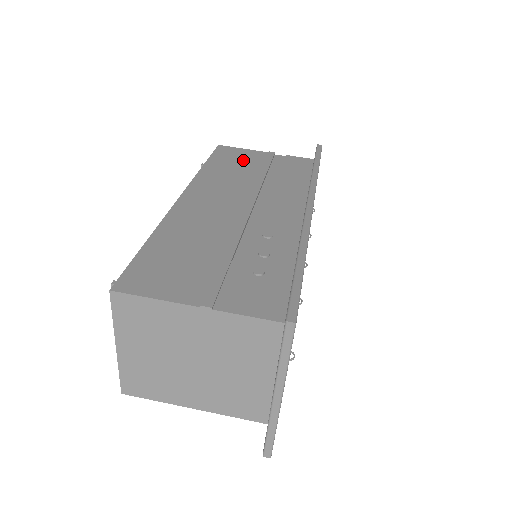
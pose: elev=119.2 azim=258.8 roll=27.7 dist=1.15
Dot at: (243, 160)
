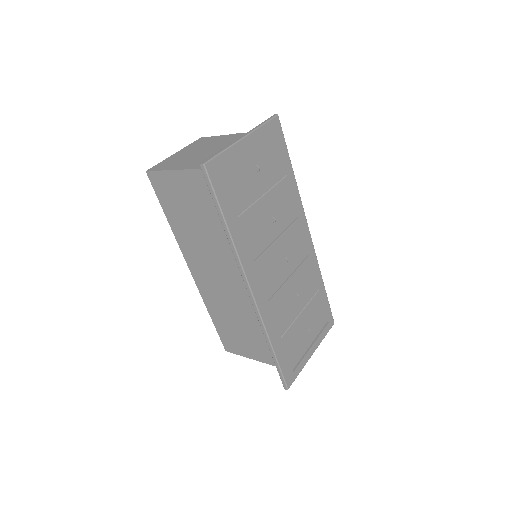
Dot at: occluded
